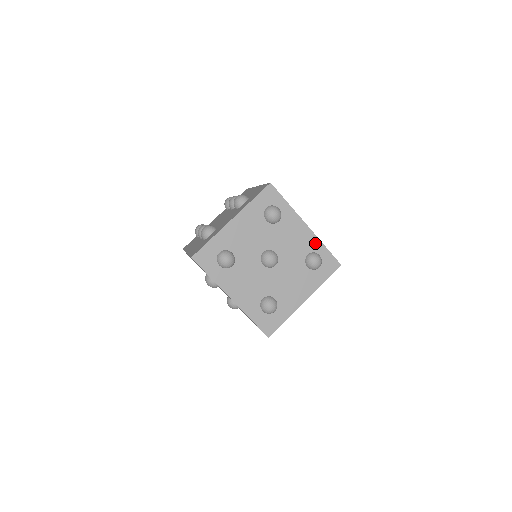
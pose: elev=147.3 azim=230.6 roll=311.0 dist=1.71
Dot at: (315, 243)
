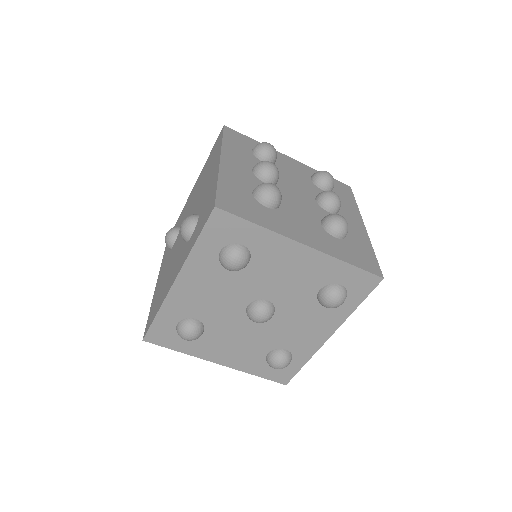
Dot at: (306, 352)
